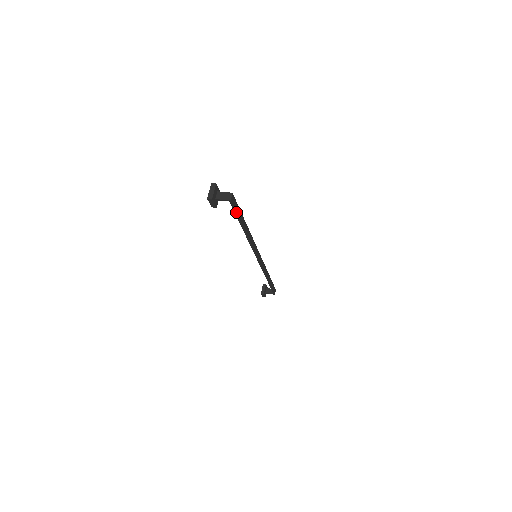
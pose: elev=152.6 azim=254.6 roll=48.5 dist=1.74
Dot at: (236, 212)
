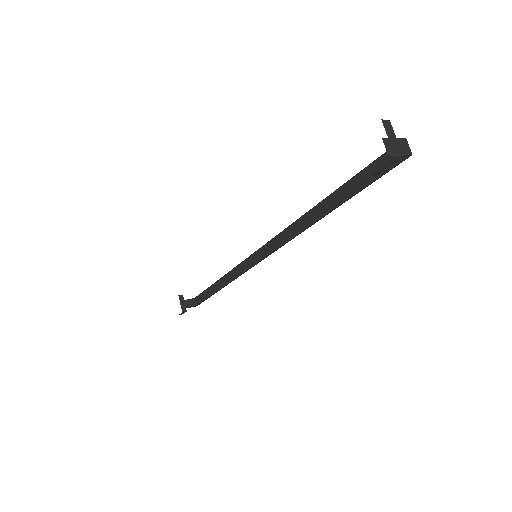
Dot at: (375, 180)
